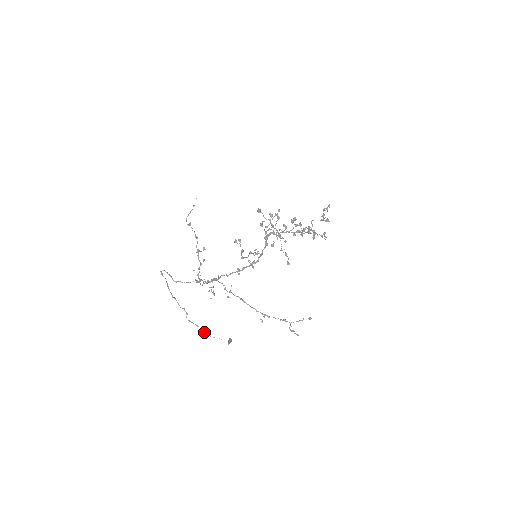
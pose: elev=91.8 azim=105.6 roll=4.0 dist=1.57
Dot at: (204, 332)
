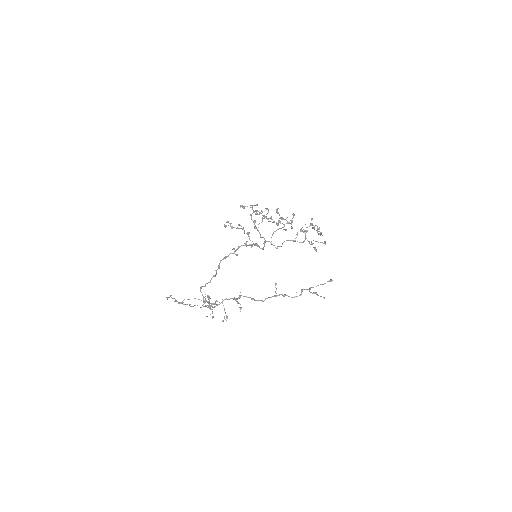
Dot at: (207, 305)
